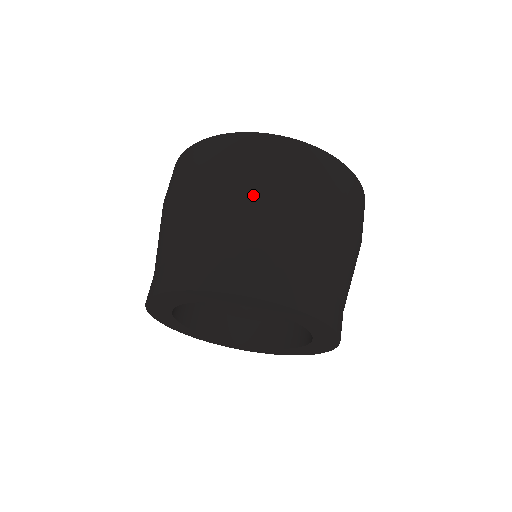
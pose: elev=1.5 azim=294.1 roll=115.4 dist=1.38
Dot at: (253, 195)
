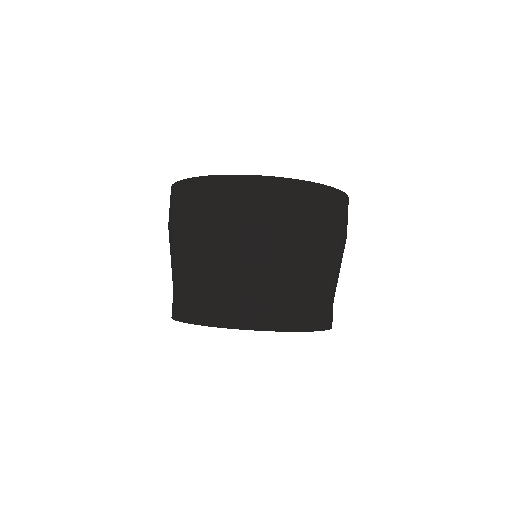
Dot at: (279, 243)
